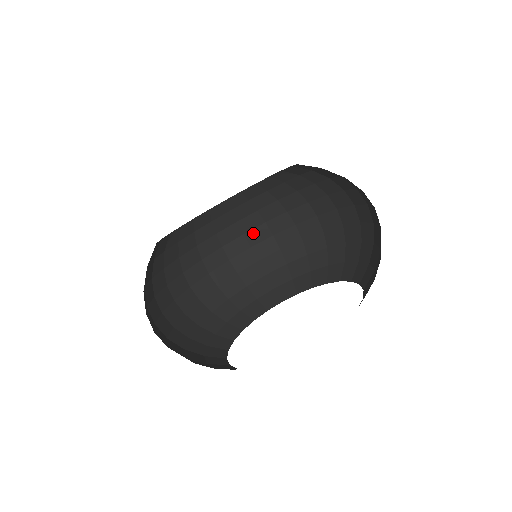
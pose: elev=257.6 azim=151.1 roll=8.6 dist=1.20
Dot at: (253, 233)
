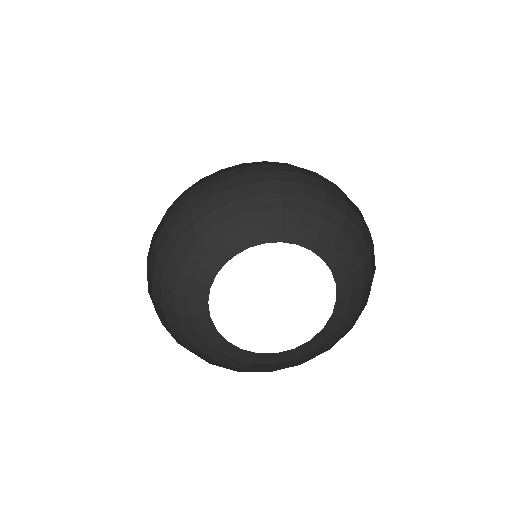
Dot at: (284, 173)
